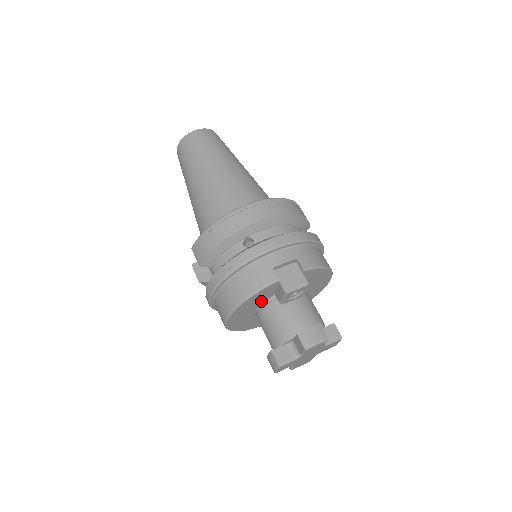
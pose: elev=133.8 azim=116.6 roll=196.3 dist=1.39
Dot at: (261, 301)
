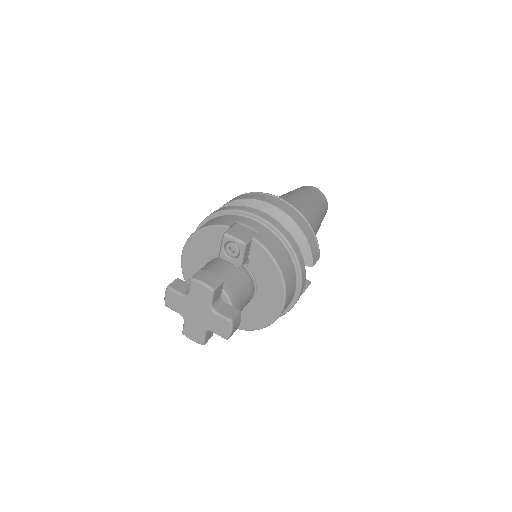
Dot at: (213, 252)
